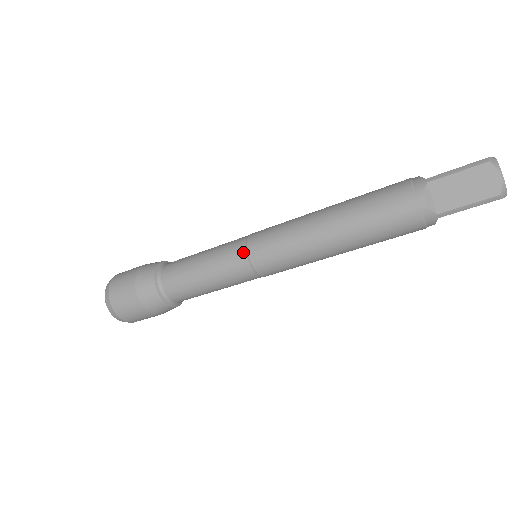
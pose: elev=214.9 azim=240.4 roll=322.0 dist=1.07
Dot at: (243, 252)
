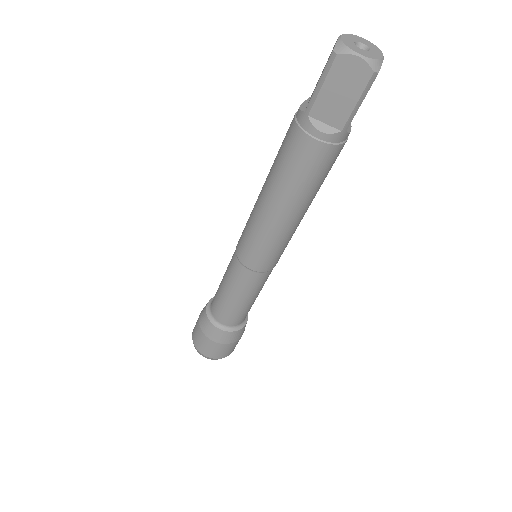
Dot at: occluded
